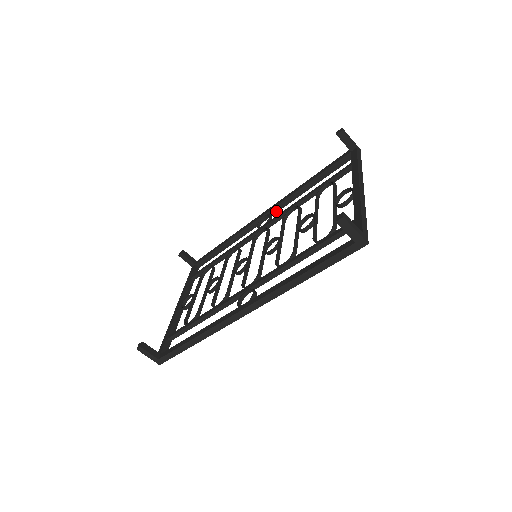
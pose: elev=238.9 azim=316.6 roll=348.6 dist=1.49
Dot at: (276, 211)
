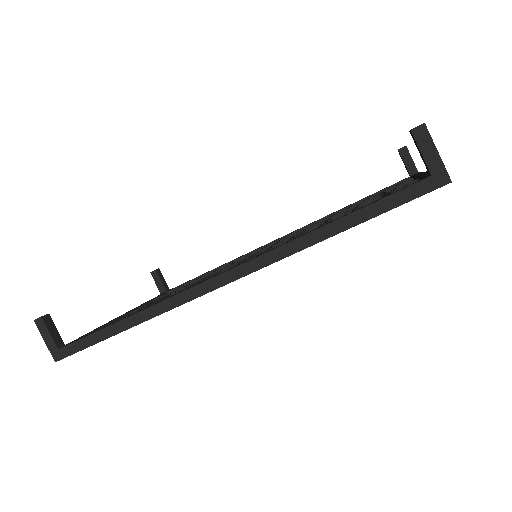
Dot at: occluded
